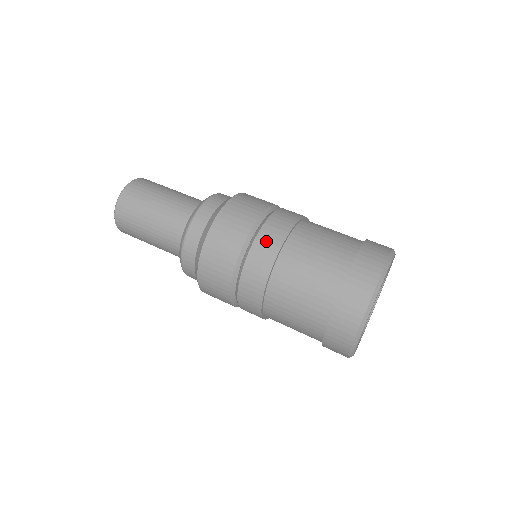
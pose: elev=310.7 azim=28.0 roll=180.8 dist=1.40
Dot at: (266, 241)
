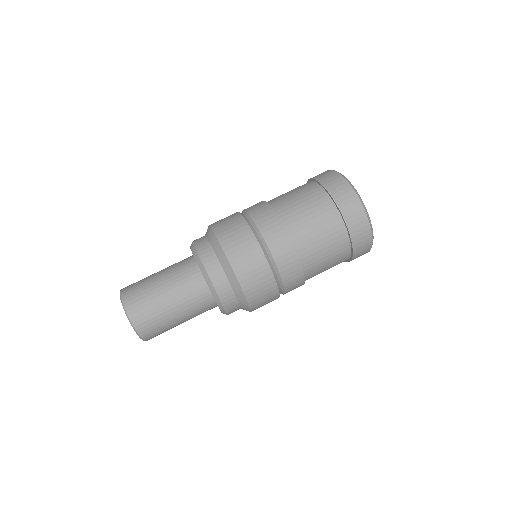
Dot at: (282, 254)
